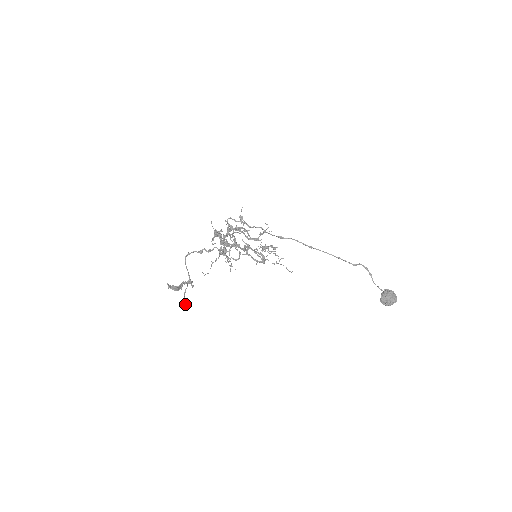
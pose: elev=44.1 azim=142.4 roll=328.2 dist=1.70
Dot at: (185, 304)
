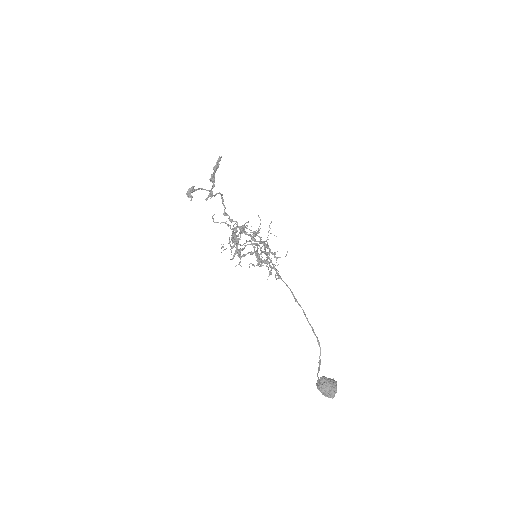
Dot at: (191, 191)
